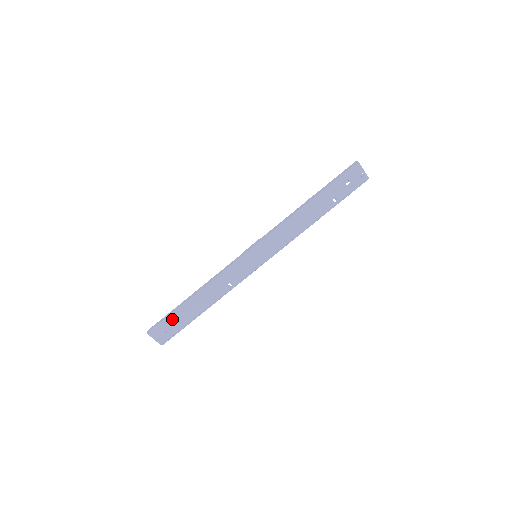
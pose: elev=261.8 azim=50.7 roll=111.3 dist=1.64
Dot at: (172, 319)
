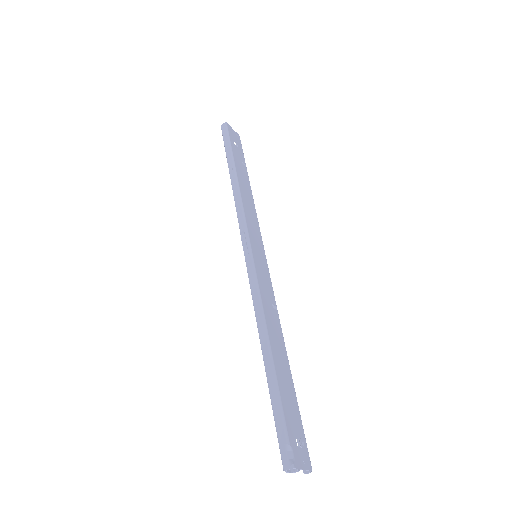
Dot at: (286, 410)
